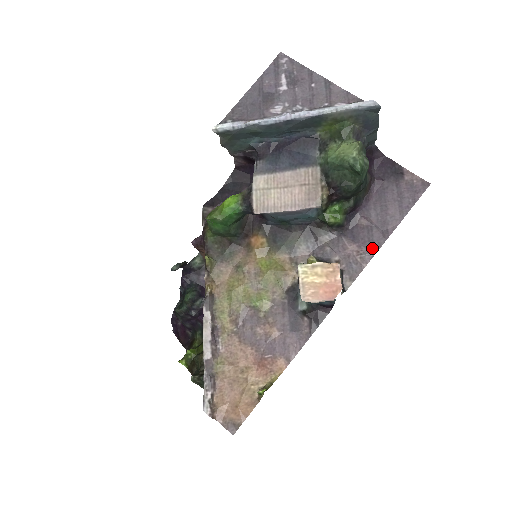
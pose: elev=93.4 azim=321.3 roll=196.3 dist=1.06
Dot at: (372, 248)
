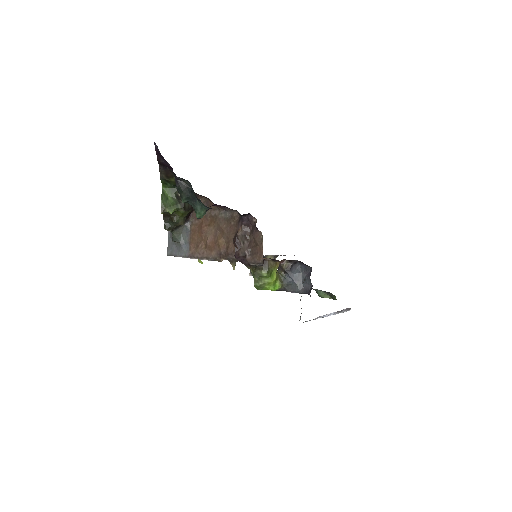
Dot at: occluded
